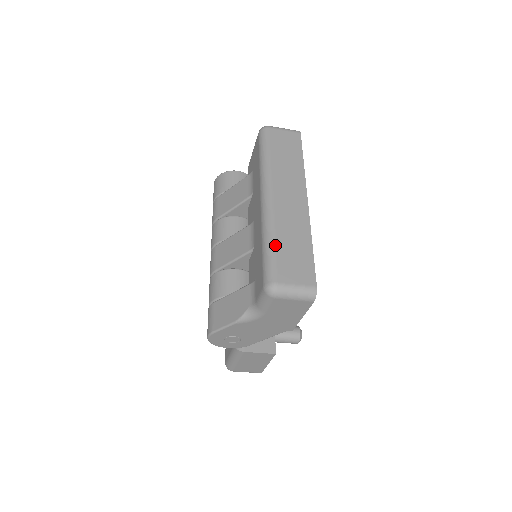
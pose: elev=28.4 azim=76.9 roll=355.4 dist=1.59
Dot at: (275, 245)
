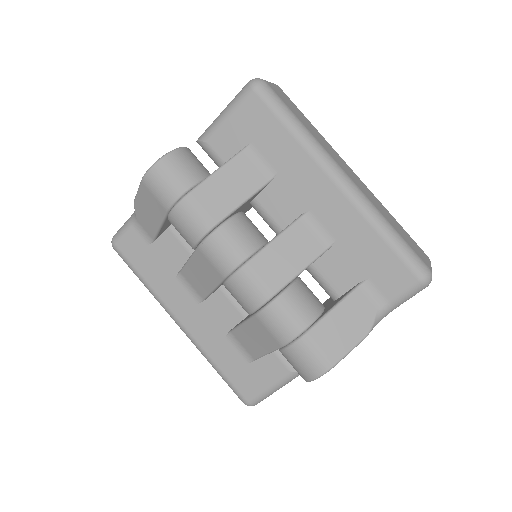
Dot at: (397, 231)
